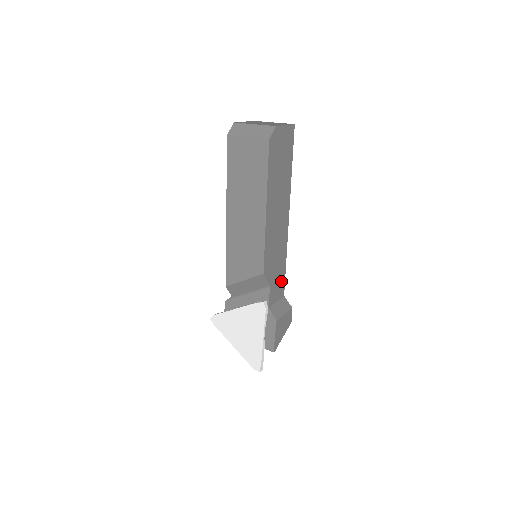
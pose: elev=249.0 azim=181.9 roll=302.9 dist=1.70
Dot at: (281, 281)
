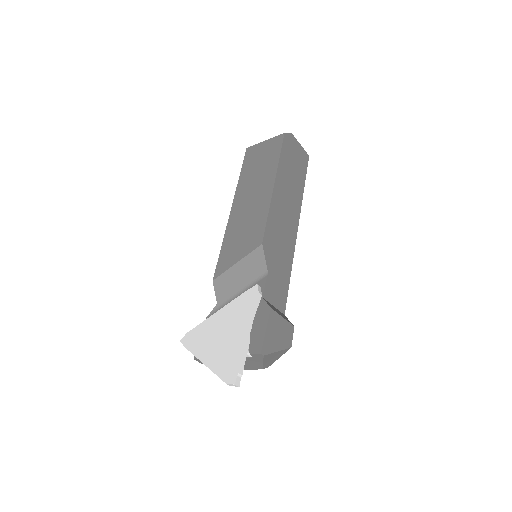
Dot at: (282, 289)
